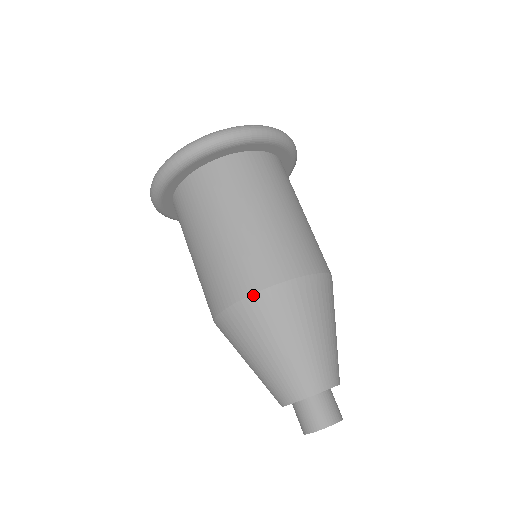
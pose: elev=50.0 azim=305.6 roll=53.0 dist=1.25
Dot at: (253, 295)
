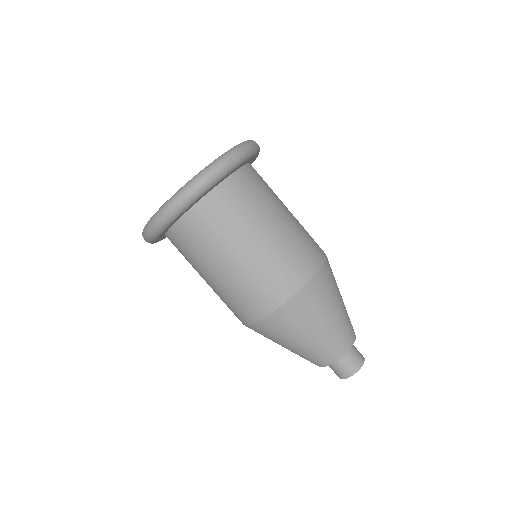
Dot at: (293, 297)
